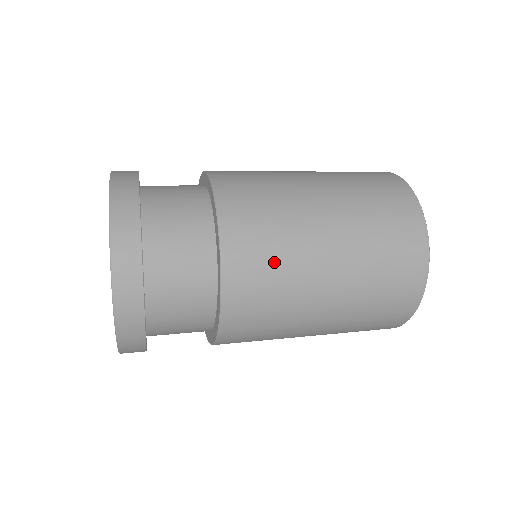
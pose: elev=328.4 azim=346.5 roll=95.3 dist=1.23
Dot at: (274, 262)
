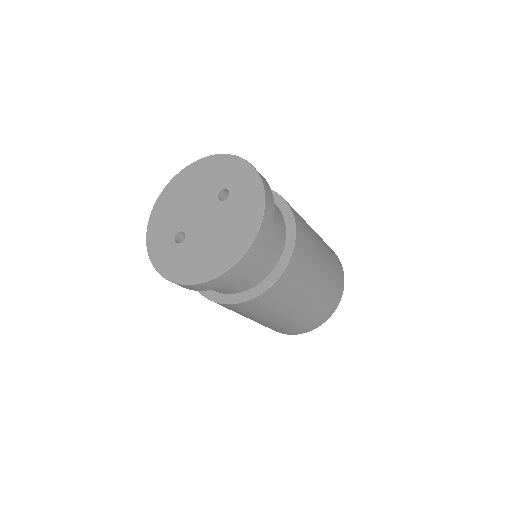
Dot at: (304, 271)
